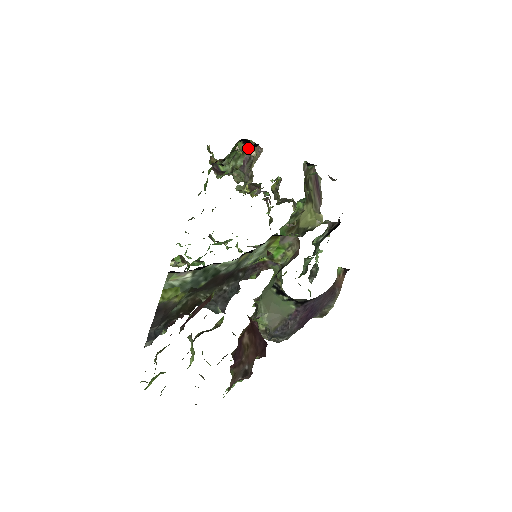
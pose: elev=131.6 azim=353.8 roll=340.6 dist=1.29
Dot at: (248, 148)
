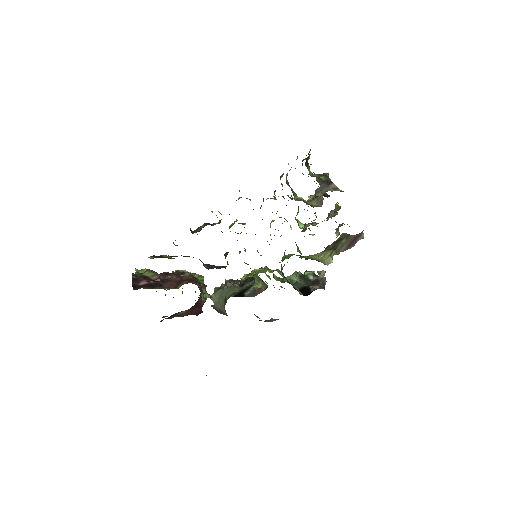
Dot at: occluded
